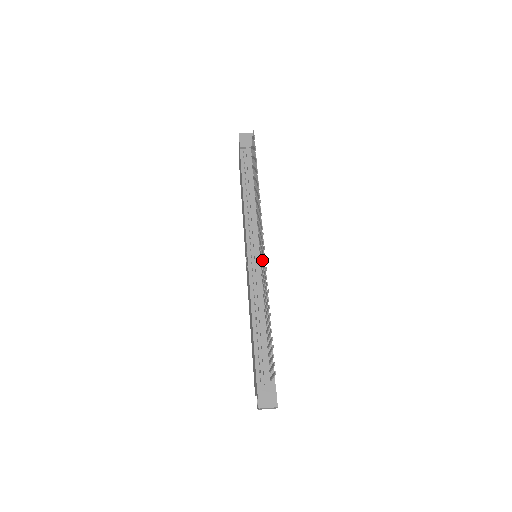
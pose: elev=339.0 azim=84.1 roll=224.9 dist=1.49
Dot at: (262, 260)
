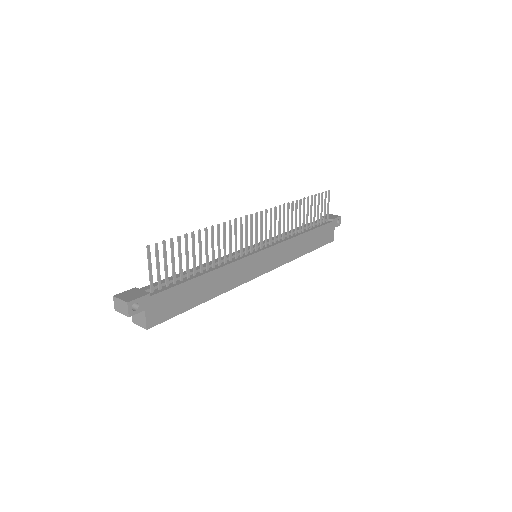
Dot at: (247, 233)
